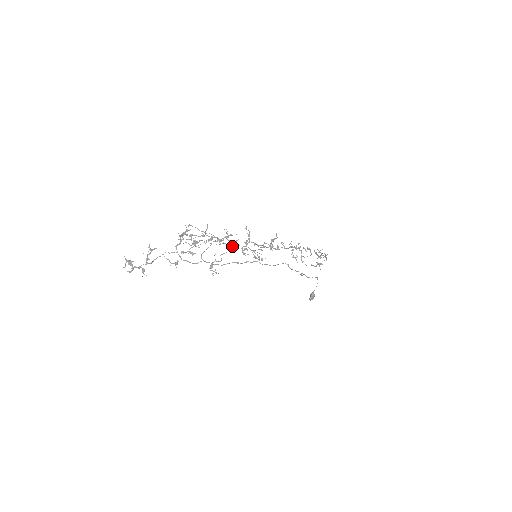
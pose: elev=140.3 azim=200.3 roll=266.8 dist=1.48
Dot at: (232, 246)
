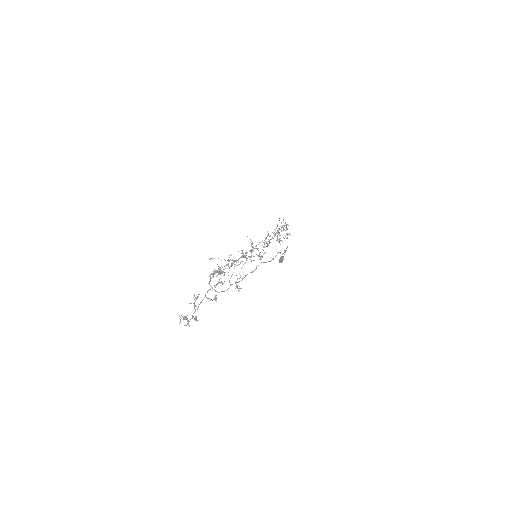
Dot at: (246, 260)
